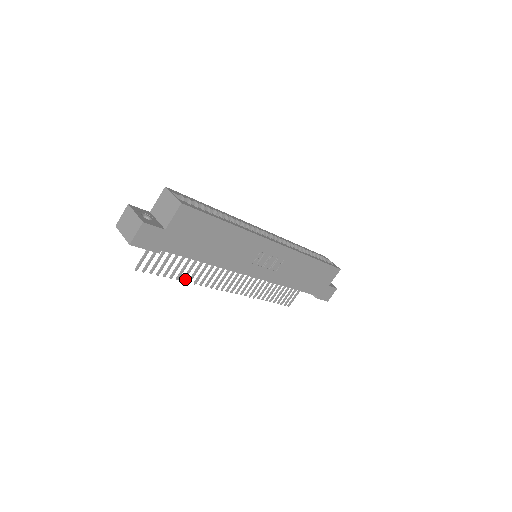
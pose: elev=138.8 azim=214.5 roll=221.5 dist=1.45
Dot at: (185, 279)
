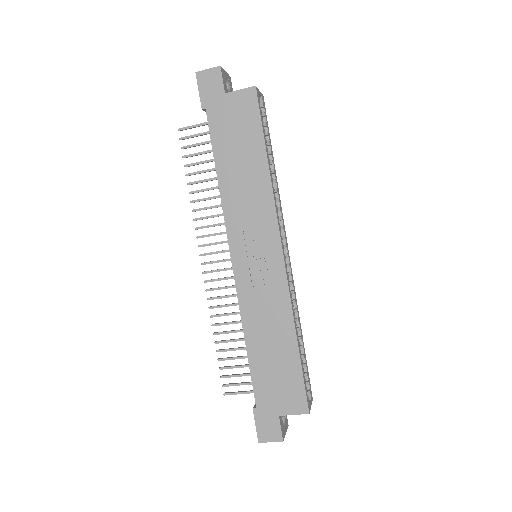
Dot at: (192, 193)
